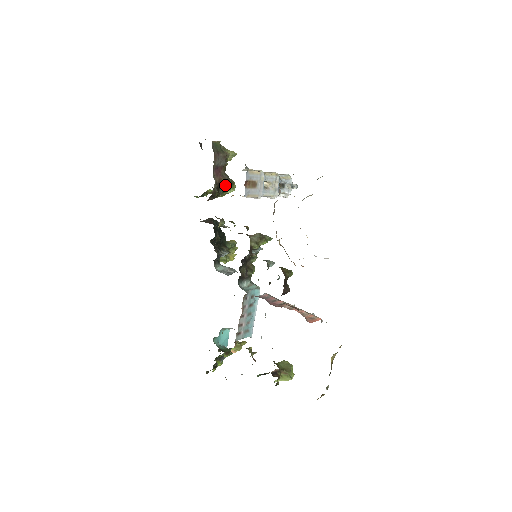
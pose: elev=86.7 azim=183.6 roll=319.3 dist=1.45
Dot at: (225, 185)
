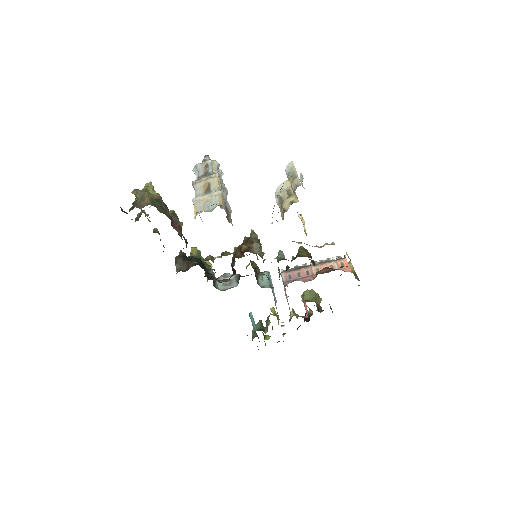
Dot at: occluded
